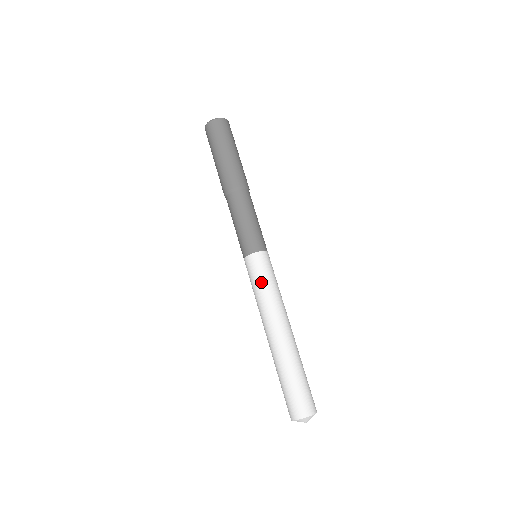
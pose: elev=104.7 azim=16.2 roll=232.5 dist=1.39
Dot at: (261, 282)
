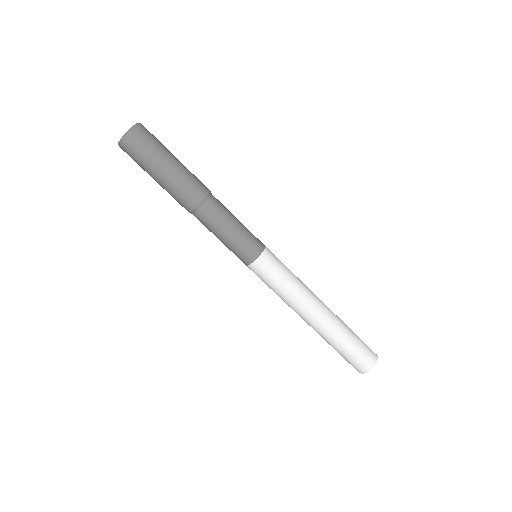
Dot at: (283, 277)
